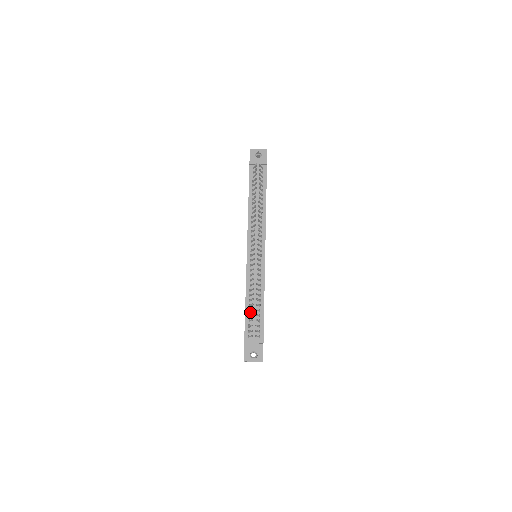
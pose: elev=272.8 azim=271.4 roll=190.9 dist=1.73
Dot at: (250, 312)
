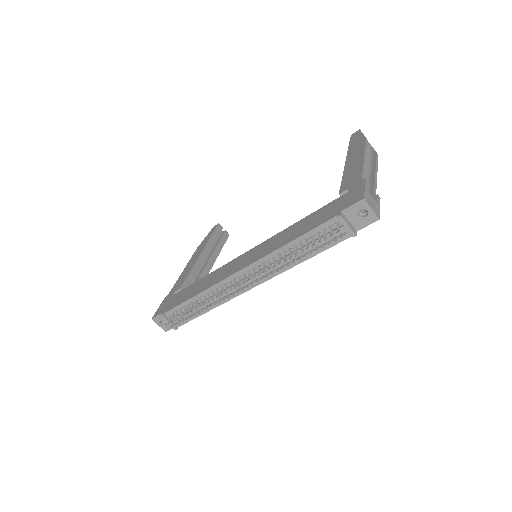
Dot at: (188, 306)
